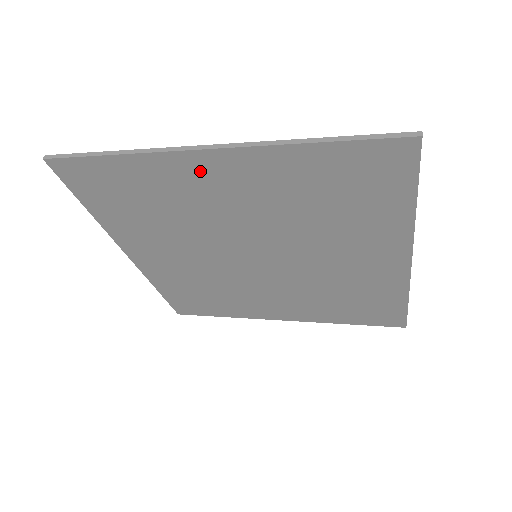
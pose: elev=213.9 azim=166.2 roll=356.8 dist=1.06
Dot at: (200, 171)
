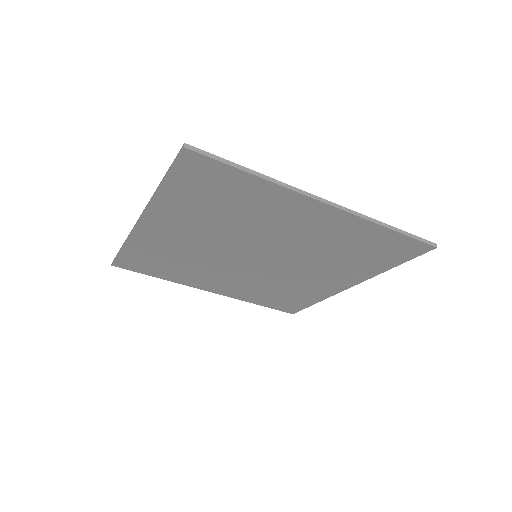
Dot at: (302, 209)
